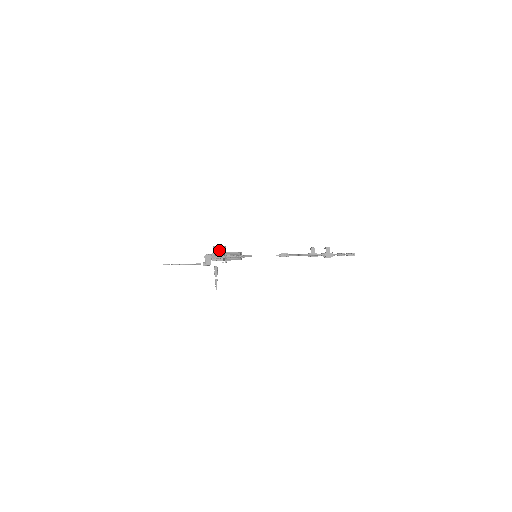
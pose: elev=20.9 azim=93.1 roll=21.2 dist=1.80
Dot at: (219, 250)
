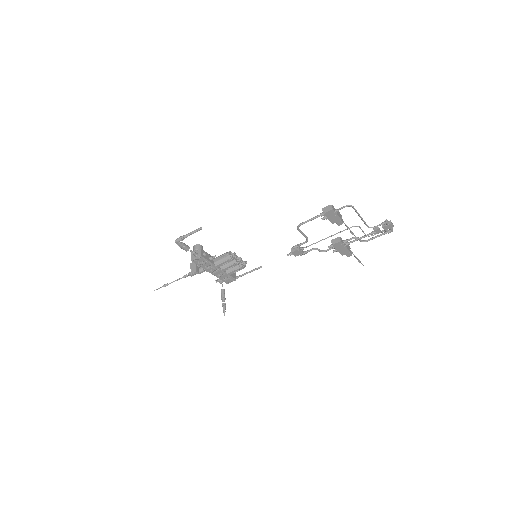
Dot at: (198, 248)
